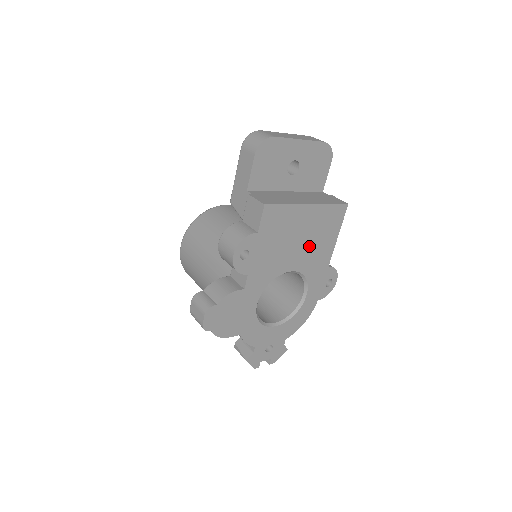
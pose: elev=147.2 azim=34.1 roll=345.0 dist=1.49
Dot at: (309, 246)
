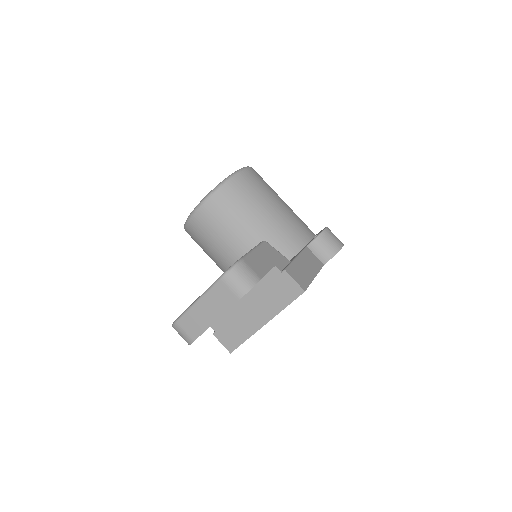
Dot at: occluded
